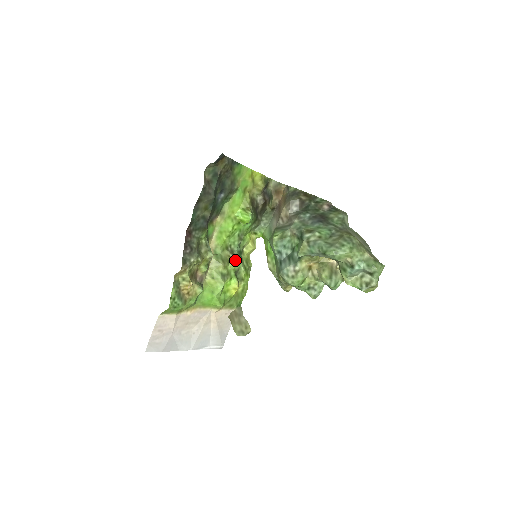
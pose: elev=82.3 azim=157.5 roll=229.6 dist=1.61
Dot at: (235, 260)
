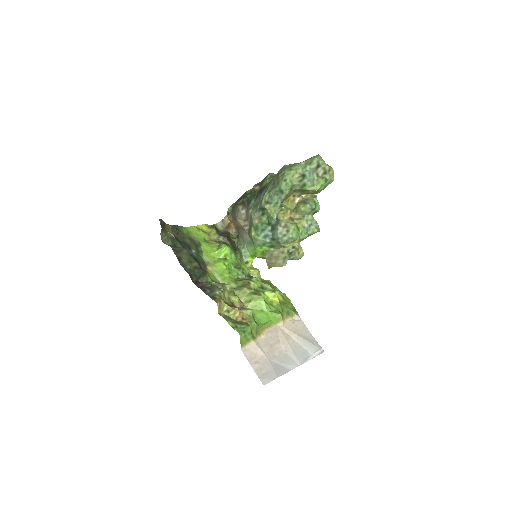
Dot at: (251, 281)
